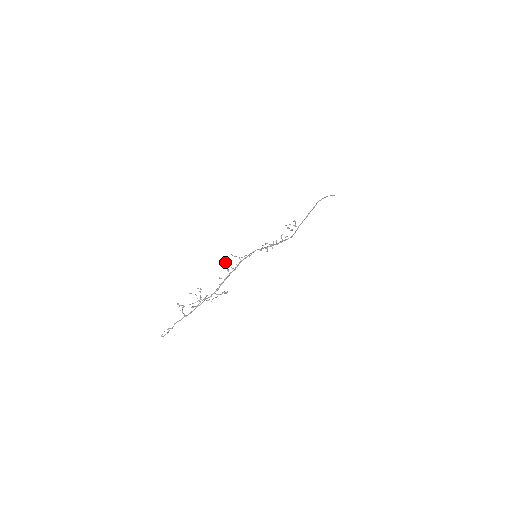
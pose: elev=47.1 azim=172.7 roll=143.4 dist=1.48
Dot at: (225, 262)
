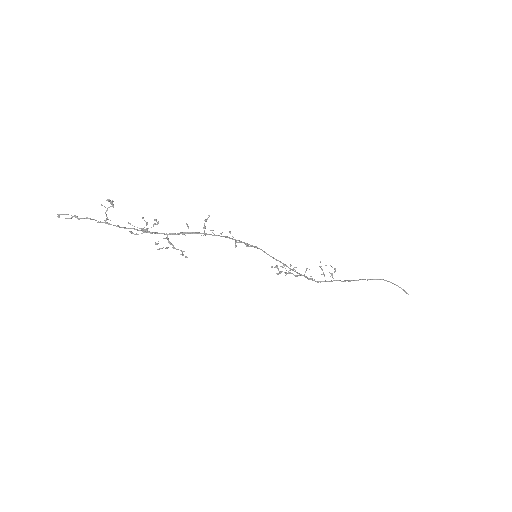
Dot at: (209, 215)
